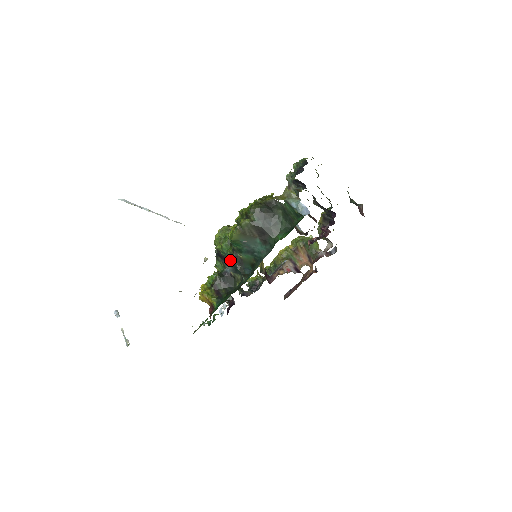
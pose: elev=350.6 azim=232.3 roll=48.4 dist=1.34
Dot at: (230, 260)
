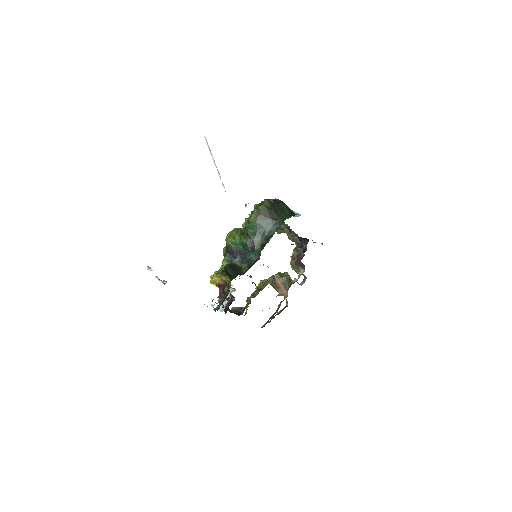
Dot at: (244, 242)
